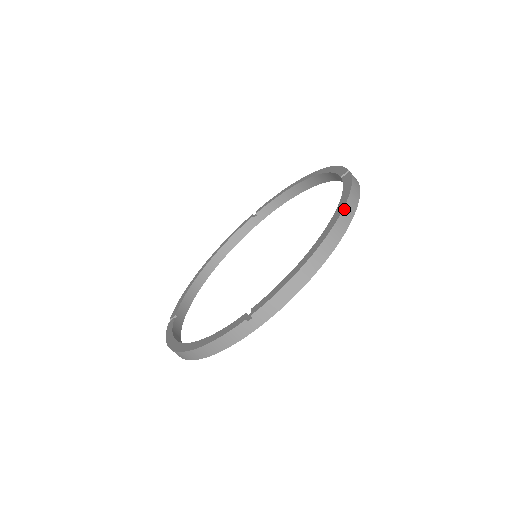
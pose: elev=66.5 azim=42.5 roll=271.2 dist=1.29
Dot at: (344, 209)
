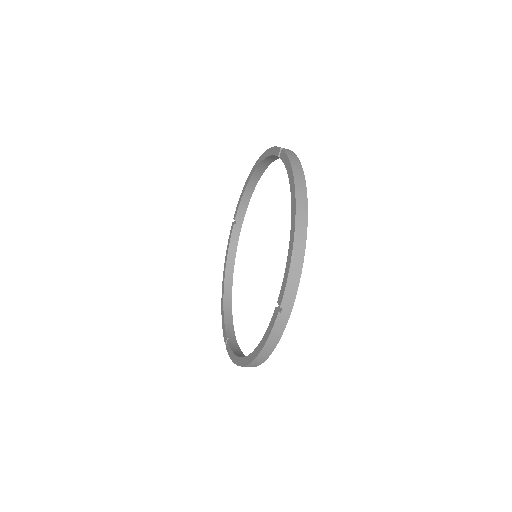
Dot at: (255, 359)
